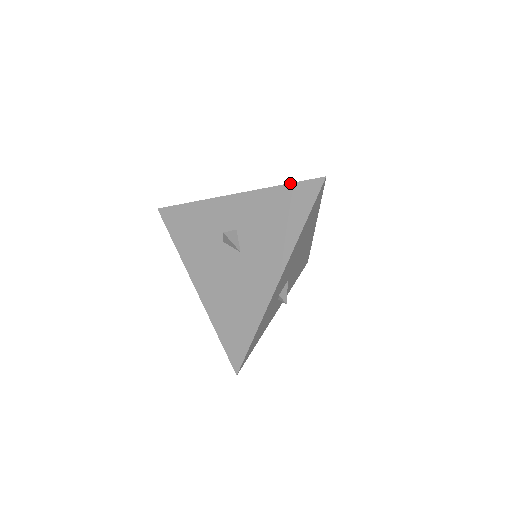
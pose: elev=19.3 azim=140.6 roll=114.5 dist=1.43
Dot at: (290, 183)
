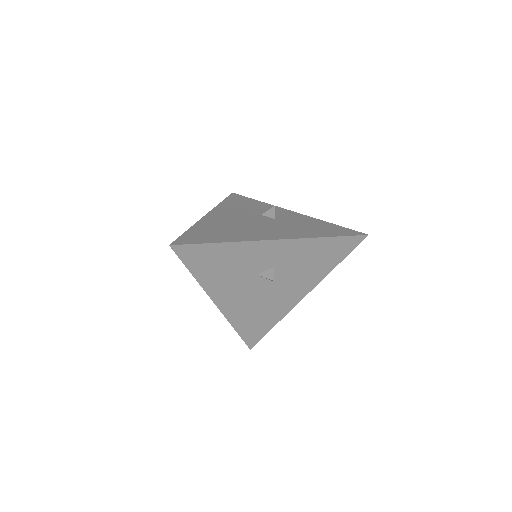
Dot at: (338, 237)
